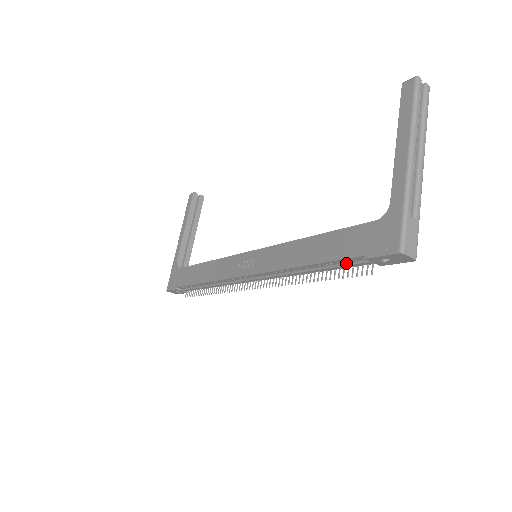
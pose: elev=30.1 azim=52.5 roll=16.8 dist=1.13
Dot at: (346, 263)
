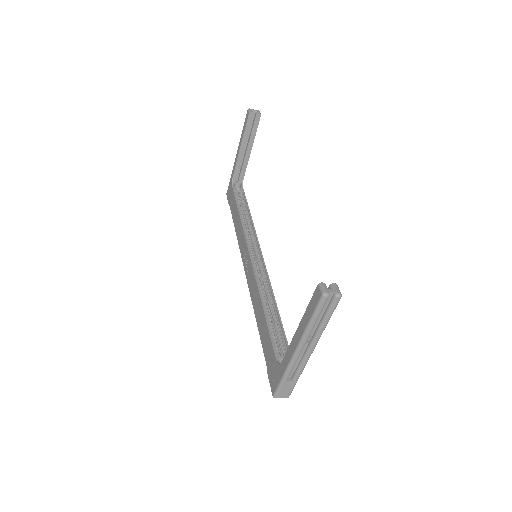
Dot at: occluded
